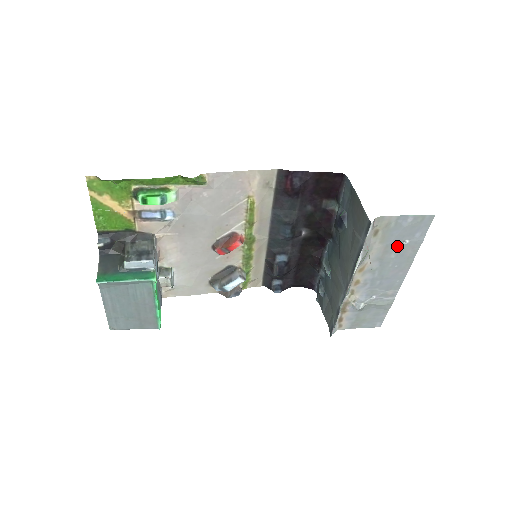
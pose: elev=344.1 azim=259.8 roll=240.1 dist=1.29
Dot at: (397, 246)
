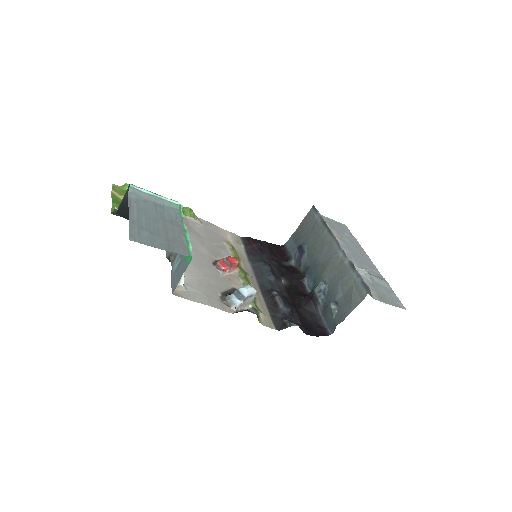
Dot at: (343, 235)
